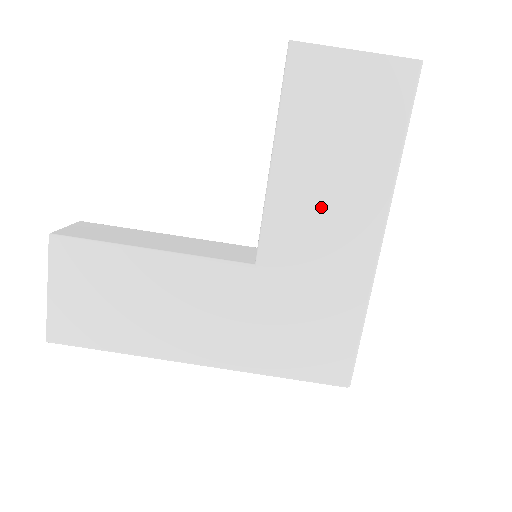
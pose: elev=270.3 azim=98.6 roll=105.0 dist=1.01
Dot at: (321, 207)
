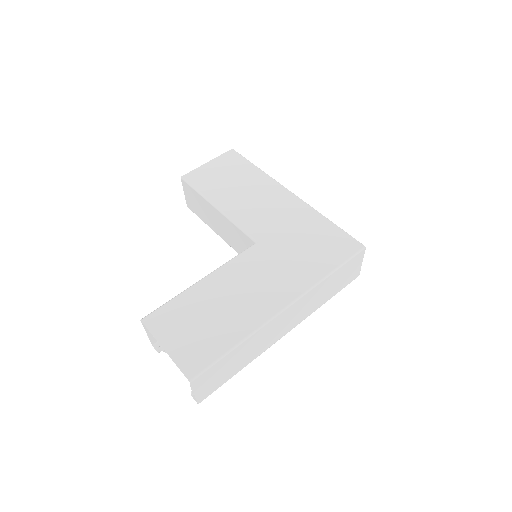
Dot at: (254, 203)
